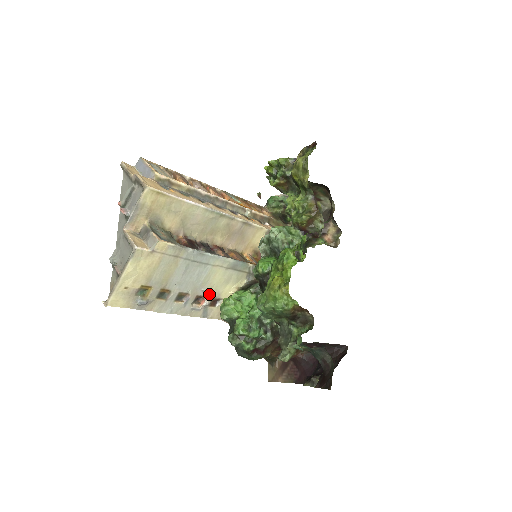
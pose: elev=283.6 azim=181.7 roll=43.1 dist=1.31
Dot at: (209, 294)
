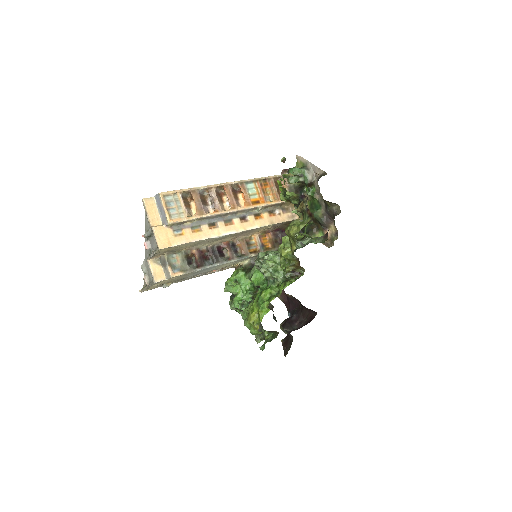
Dot at: (219, 269)
